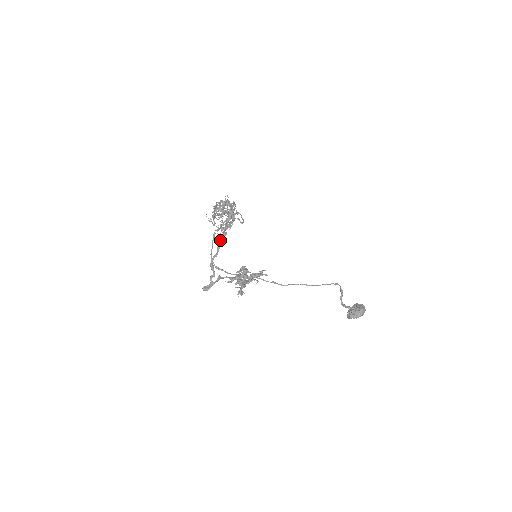
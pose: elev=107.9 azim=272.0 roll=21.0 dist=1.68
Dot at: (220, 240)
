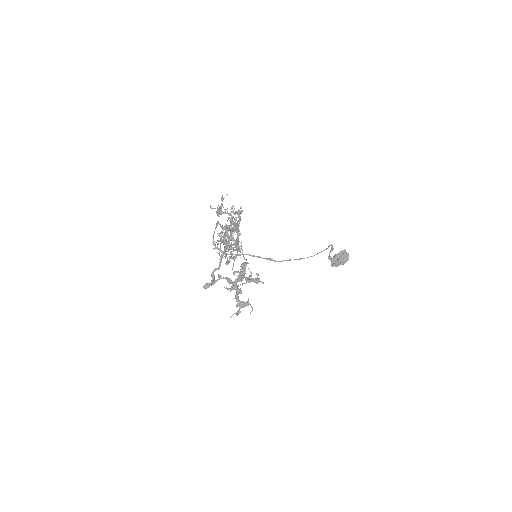
Dot at: (223, 255)
